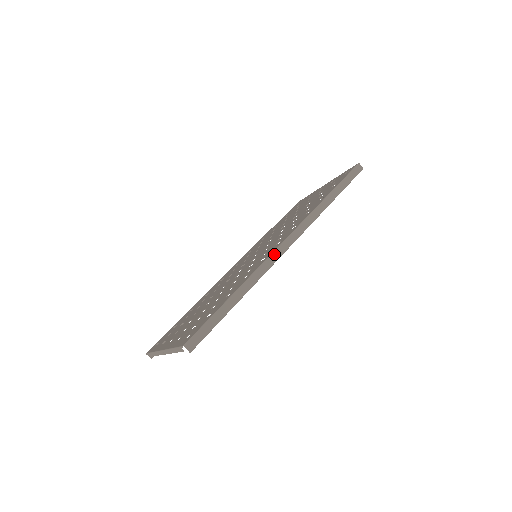
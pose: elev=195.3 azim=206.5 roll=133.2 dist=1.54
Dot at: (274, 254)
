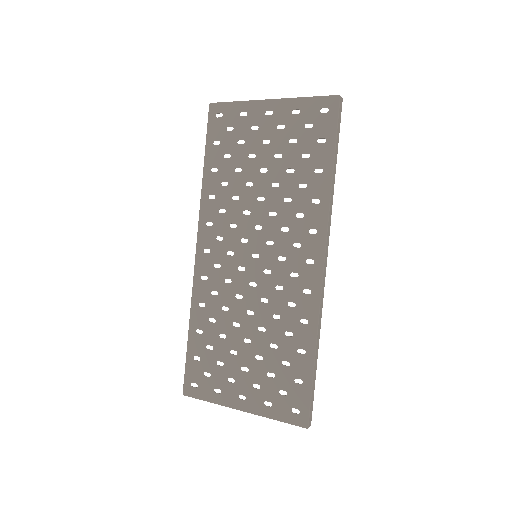
Dot at: (322, 287)
